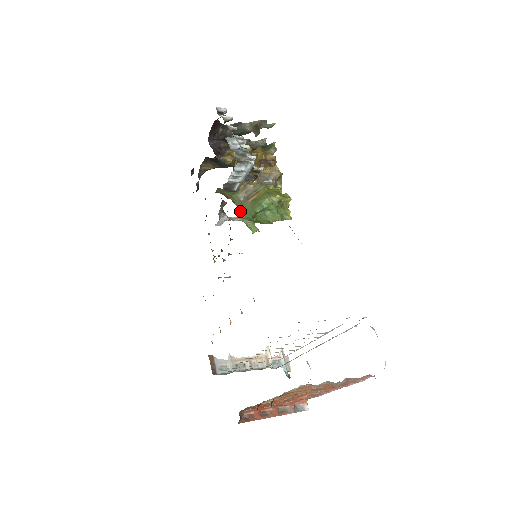
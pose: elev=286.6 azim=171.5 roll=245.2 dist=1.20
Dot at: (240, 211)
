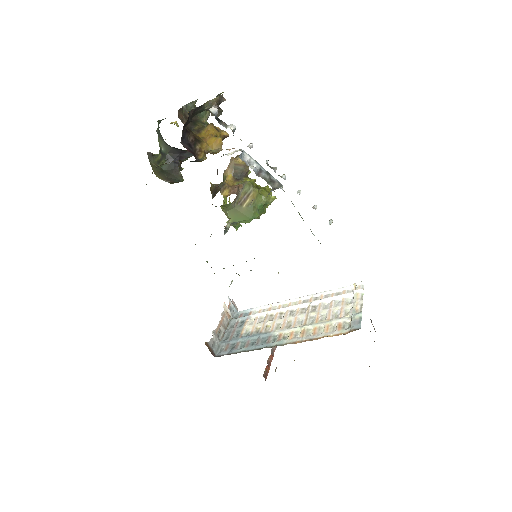
Dot at: (232, 217)
